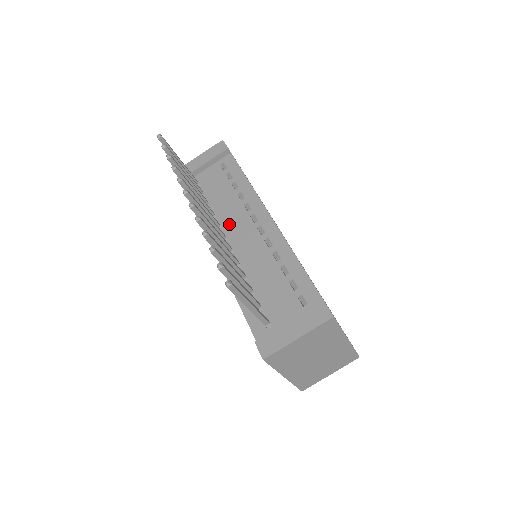
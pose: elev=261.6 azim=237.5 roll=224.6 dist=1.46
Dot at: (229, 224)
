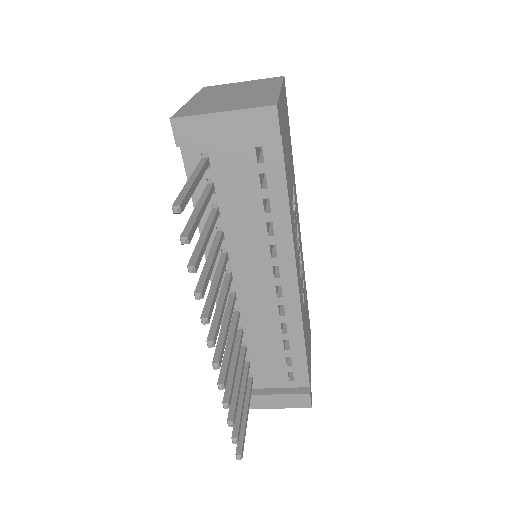
Dot at: (241, 261)
